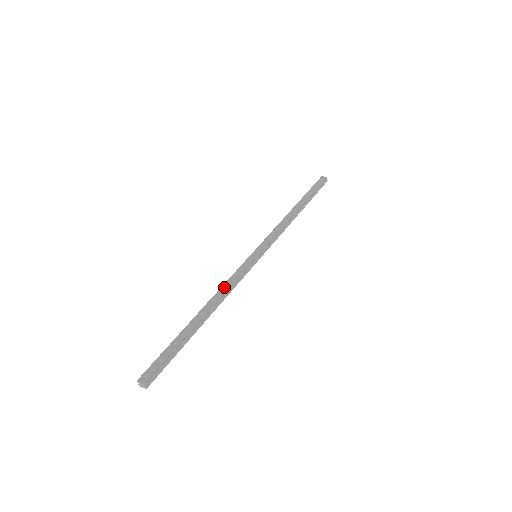
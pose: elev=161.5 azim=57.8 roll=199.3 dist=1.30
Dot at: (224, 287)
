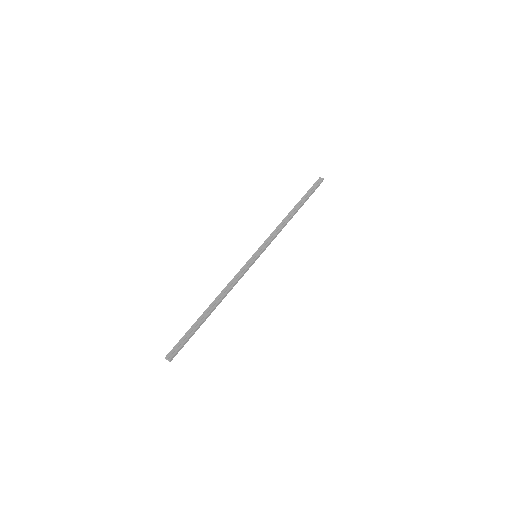
Dot at: (229, 285)
